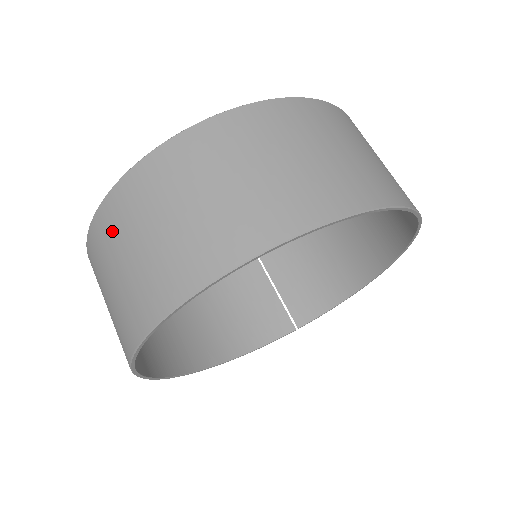
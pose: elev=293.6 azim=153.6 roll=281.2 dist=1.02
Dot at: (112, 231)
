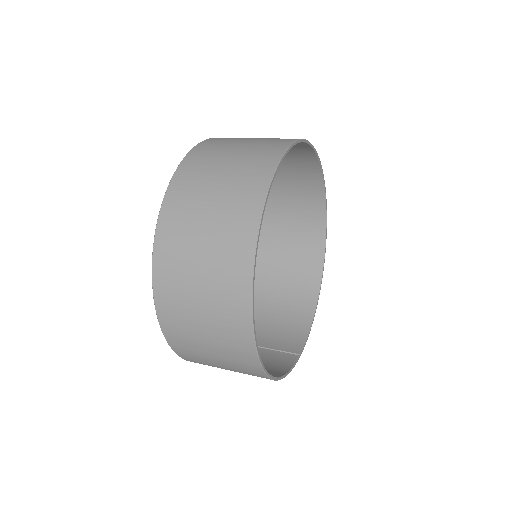
Dot at: (193, 182)
